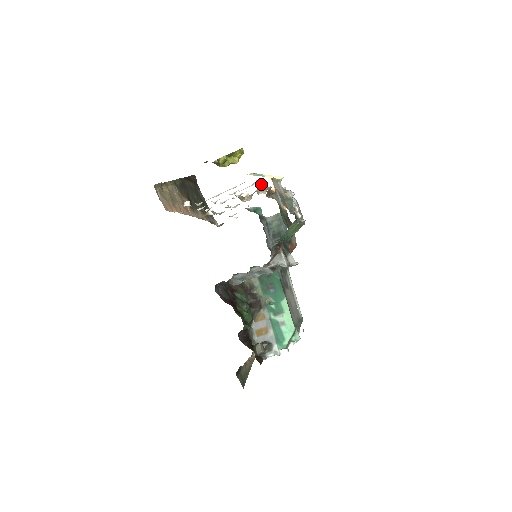
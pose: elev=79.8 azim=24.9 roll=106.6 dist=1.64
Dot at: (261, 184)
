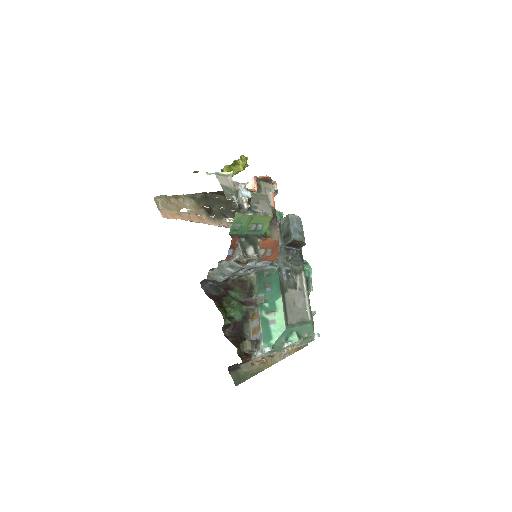
Dot at: (248, 185)
